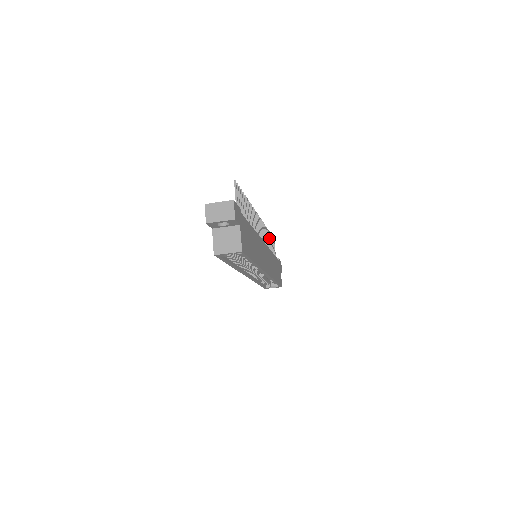
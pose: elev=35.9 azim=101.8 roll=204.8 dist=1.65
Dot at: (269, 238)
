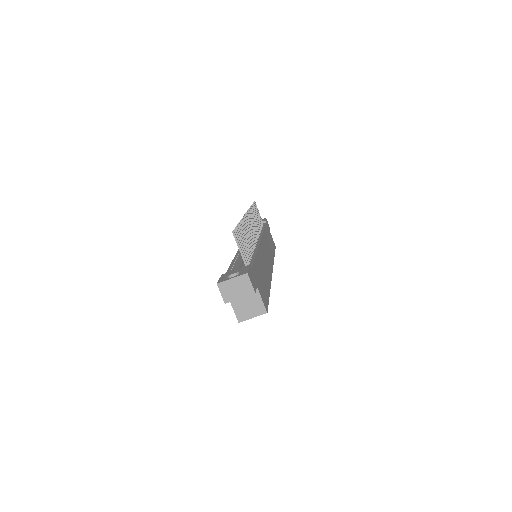
Dot at: occluded
